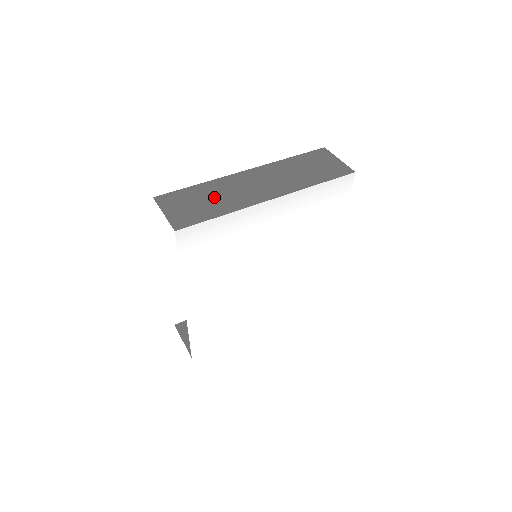
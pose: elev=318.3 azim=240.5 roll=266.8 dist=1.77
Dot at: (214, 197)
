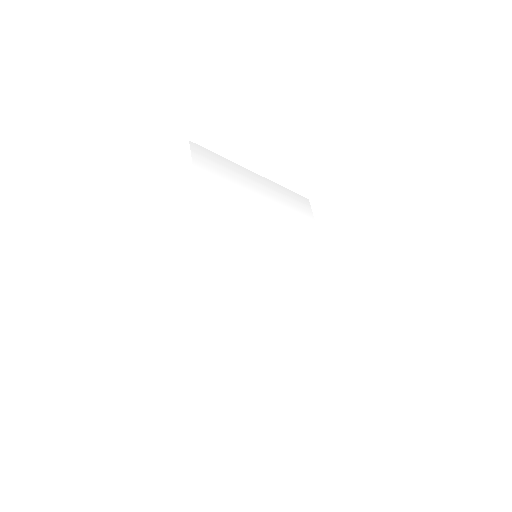
Dot at: occluded
